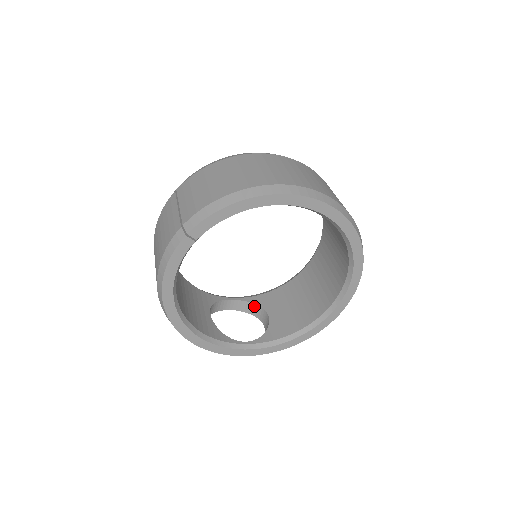
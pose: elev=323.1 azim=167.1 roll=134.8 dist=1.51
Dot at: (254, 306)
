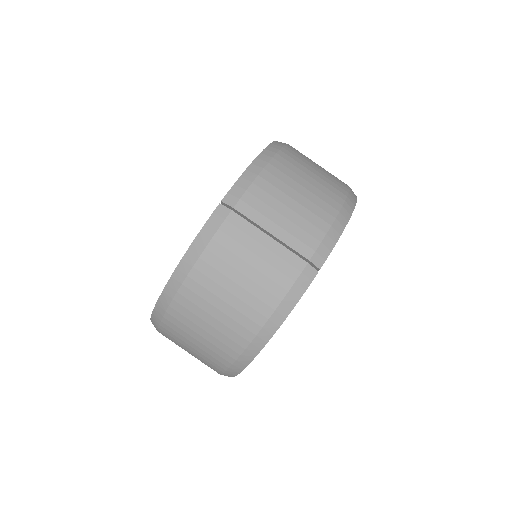
Dot at: occluded
